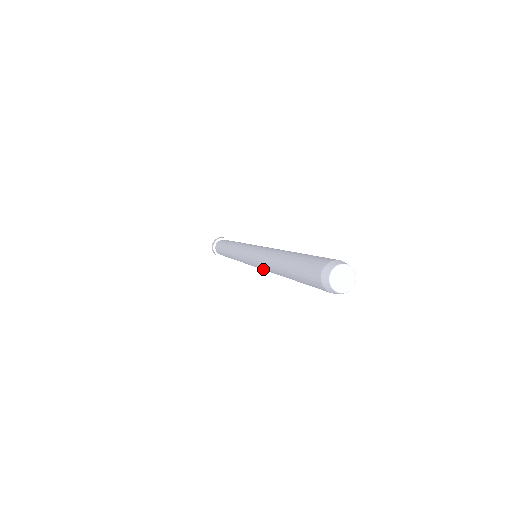
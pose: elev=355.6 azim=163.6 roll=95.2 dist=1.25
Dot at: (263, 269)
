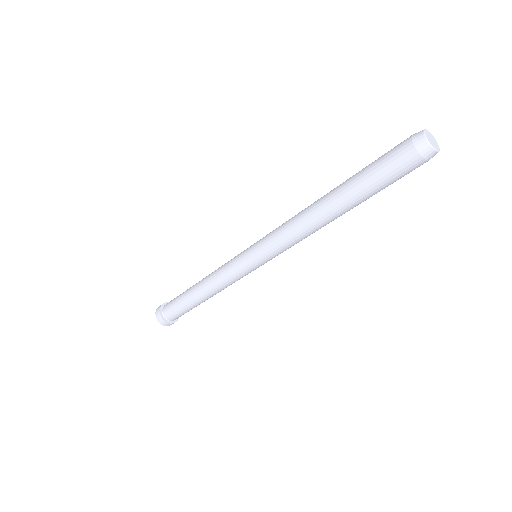
Dot at: (280, 238)
